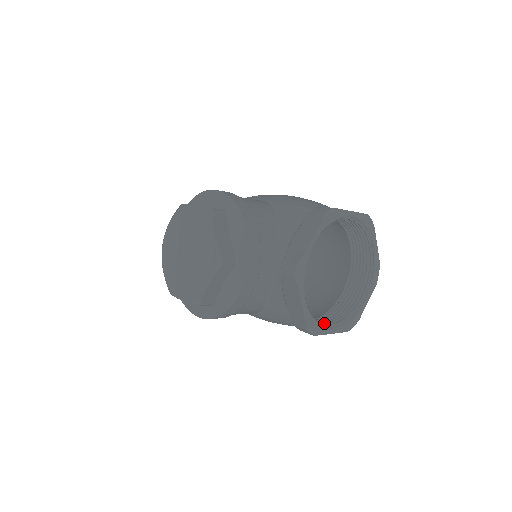
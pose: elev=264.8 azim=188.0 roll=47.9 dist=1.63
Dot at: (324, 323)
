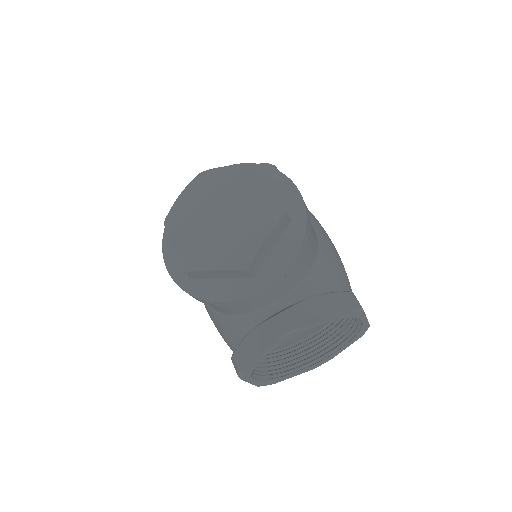
Dot at: occluded
